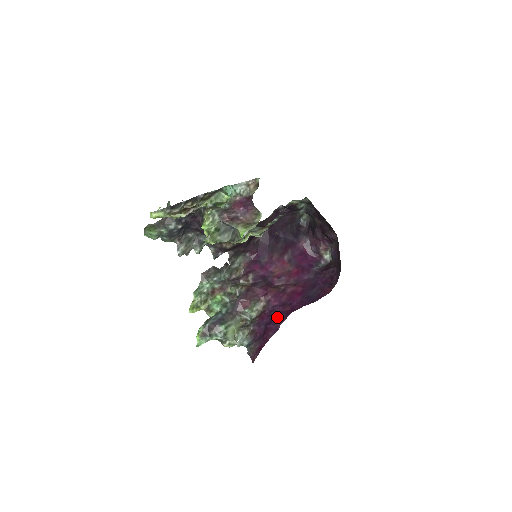
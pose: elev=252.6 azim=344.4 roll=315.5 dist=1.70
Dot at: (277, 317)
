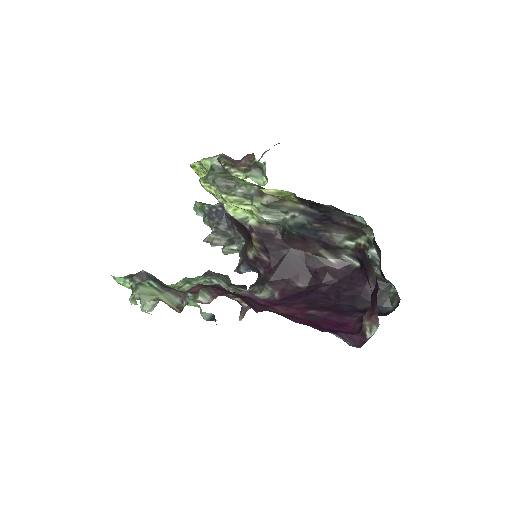
Dot at: occluded
